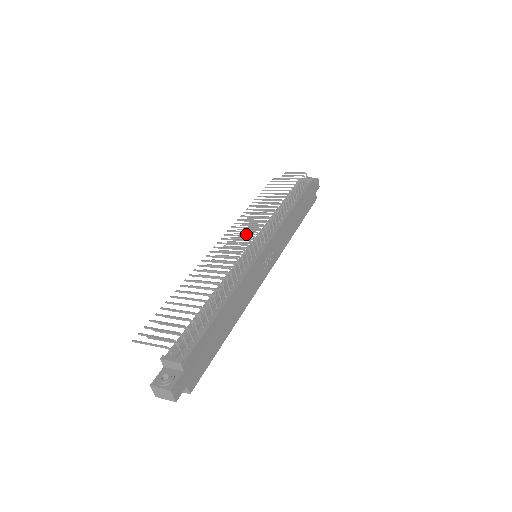
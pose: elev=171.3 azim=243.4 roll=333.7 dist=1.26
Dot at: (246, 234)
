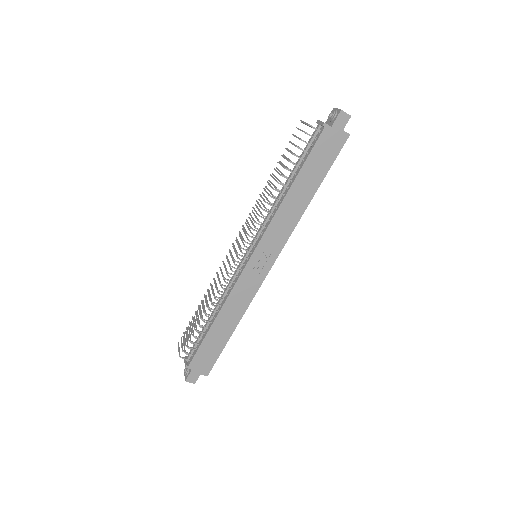
Dot at: (238, 243)
